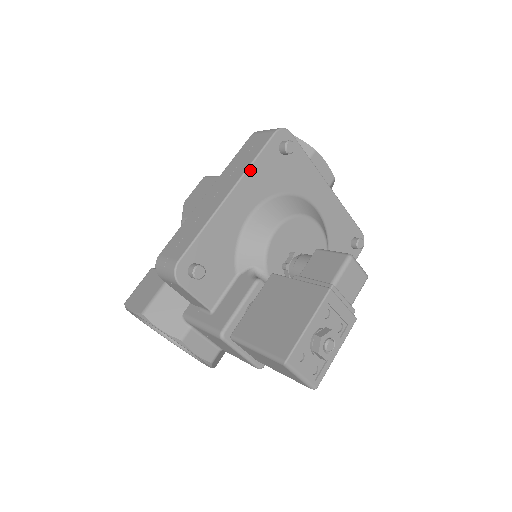
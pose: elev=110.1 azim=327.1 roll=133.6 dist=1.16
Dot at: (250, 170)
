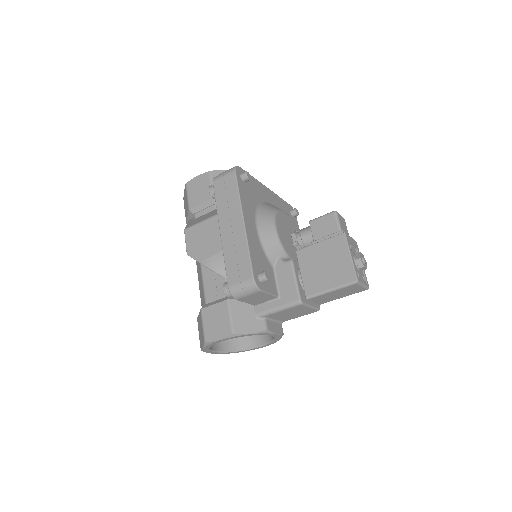
Dot at: (241, 202)
